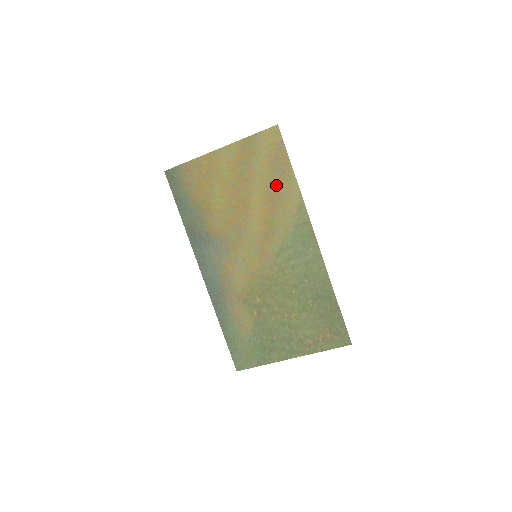
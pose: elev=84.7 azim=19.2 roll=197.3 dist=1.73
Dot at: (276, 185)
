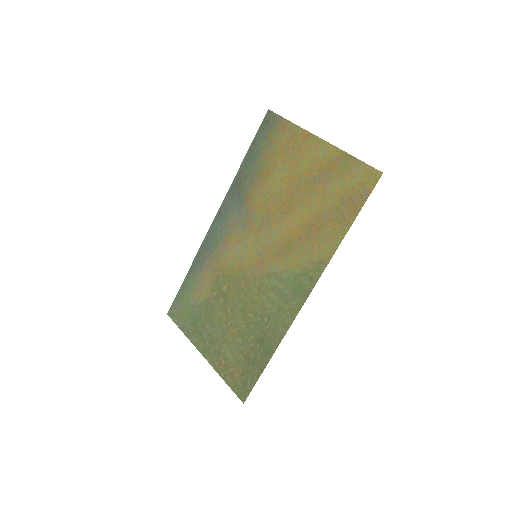
Dot at: (326, 222)
